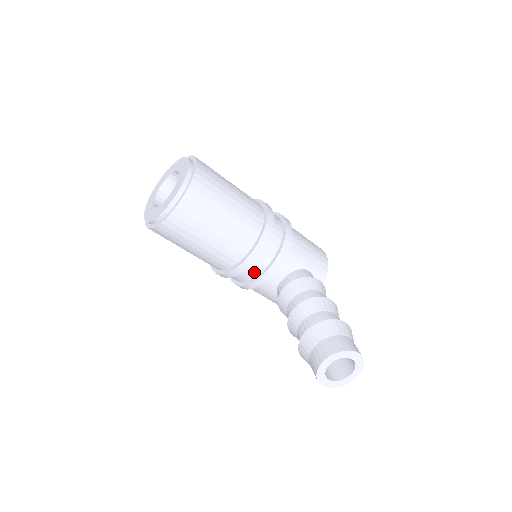
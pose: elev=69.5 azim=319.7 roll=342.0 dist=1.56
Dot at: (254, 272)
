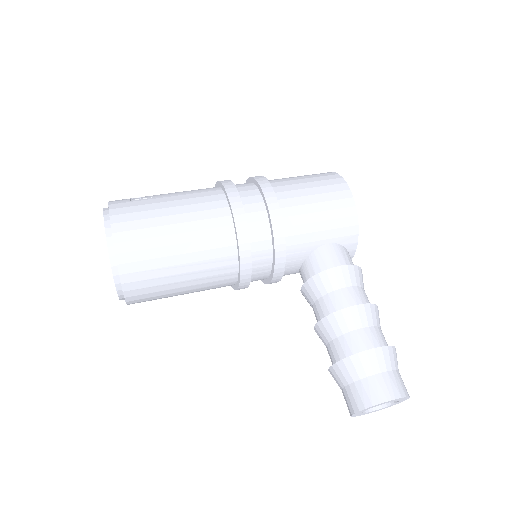
Dot at: (261, 279)
